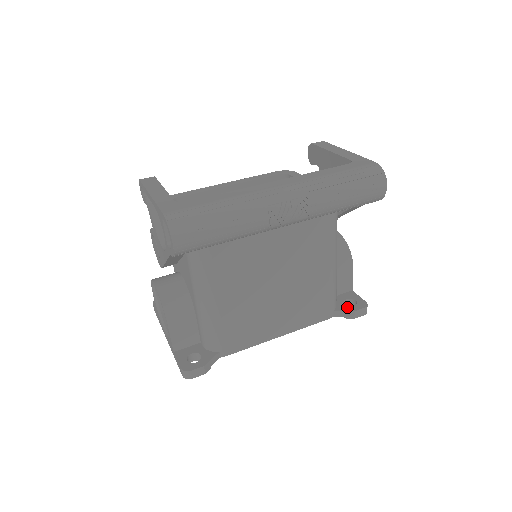
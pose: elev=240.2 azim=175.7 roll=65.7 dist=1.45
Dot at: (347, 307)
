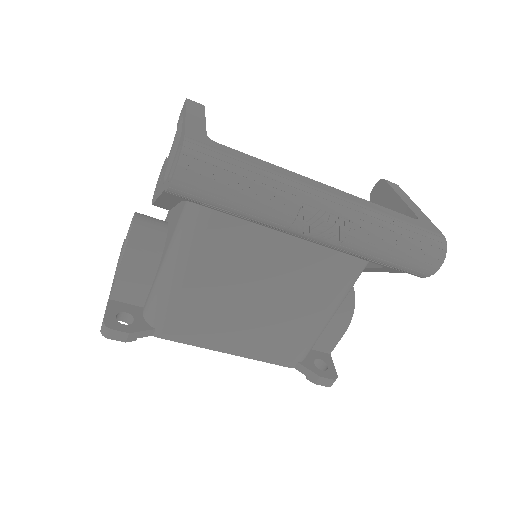
Dot at: (315, 367)
